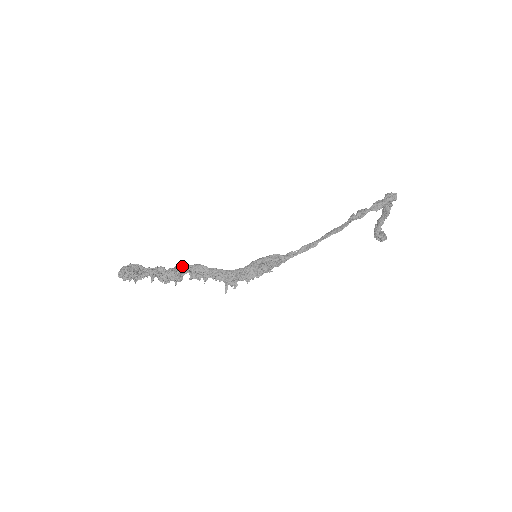
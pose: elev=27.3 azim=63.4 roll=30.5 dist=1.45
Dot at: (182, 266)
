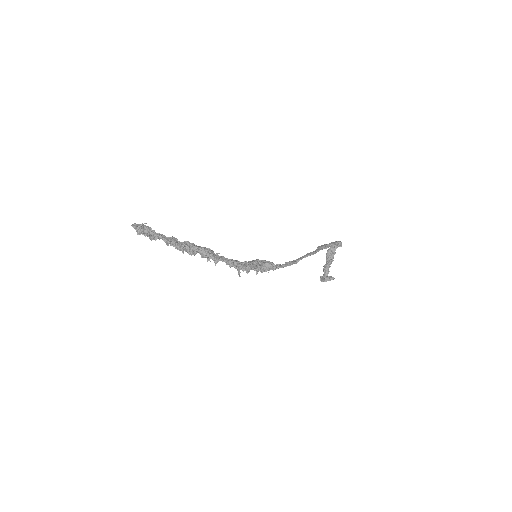
Dot at: occluded
